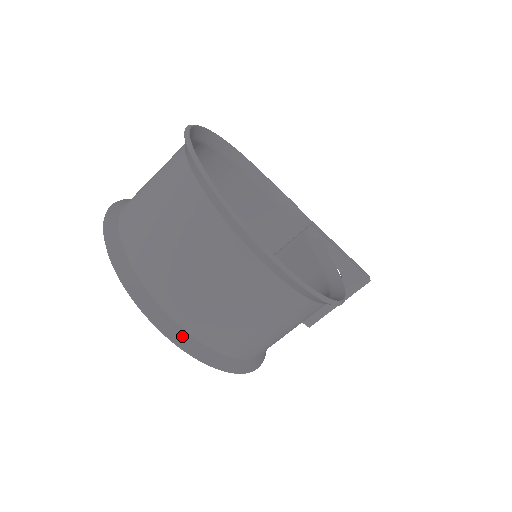
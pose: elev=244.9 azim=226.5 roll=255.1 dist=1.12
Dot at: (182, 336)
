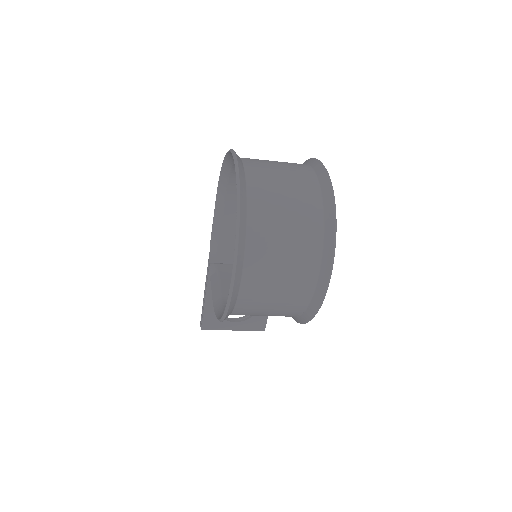
Dot at: (241, 263)
